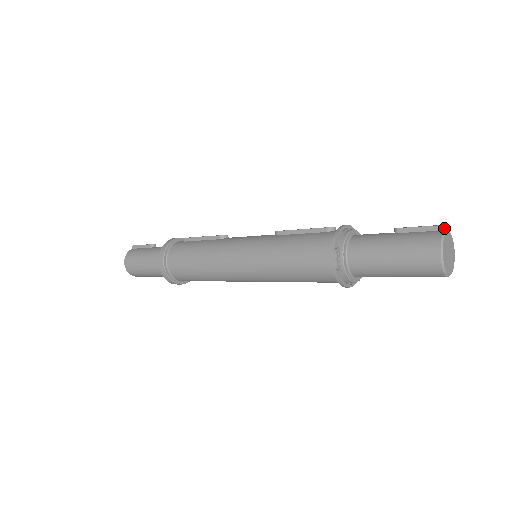
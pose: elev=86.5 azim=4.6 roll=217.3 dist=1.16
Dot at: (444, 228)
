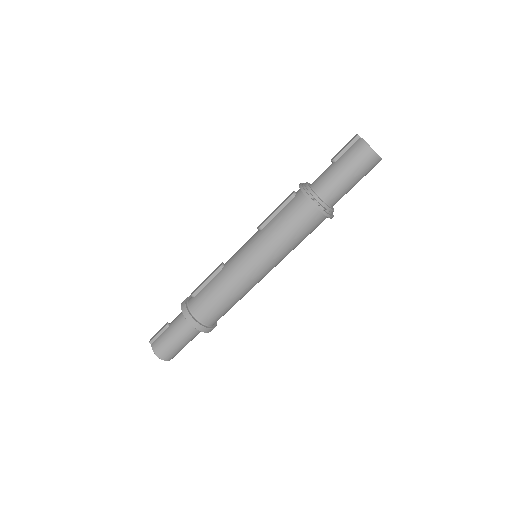
Dot at: (359, 137)
